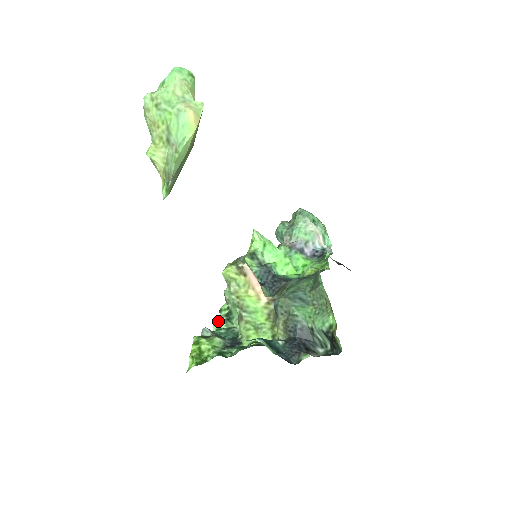
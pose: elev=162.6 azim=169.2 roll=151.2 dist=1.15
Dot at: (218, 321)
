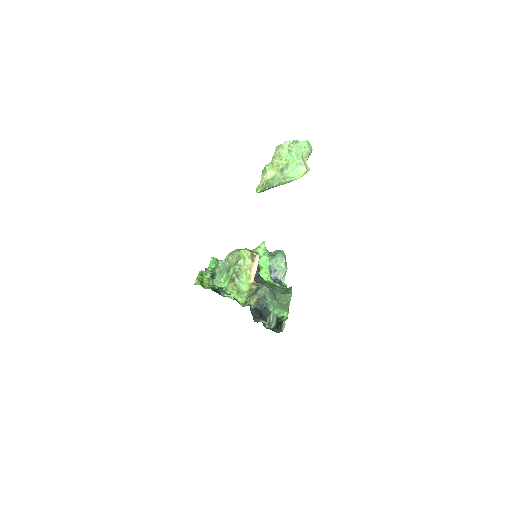
Dot at: (207, 273)
